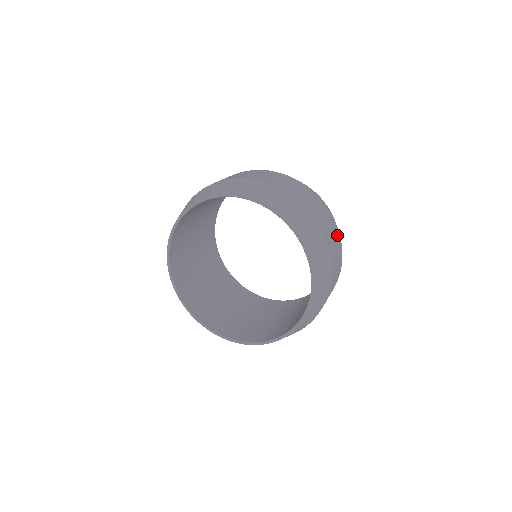
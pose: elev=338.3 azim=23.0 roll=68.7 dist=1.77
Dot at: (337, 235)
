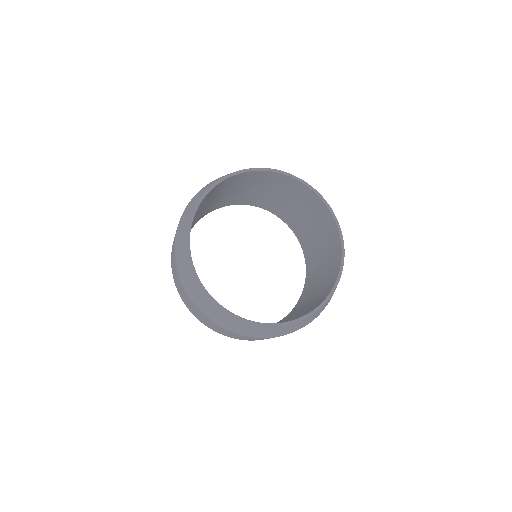
Dot at: occluded
